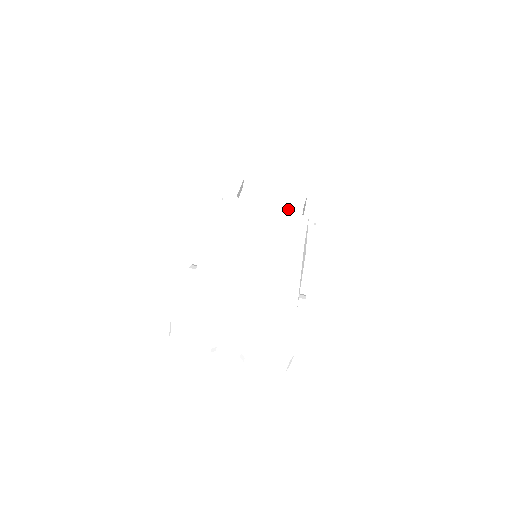
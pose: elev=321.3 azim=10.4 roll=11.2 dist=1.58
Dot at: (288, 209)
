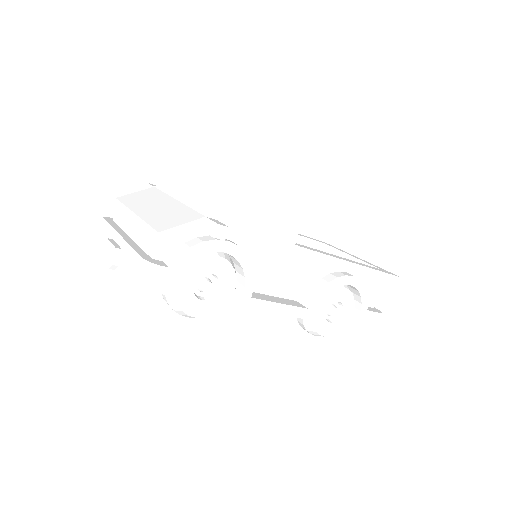
Dot at: occluded
